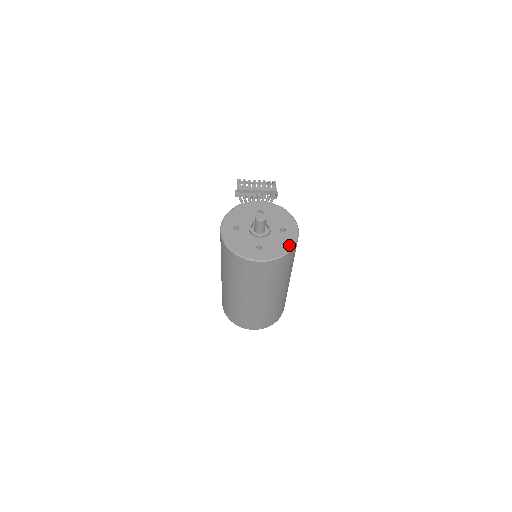
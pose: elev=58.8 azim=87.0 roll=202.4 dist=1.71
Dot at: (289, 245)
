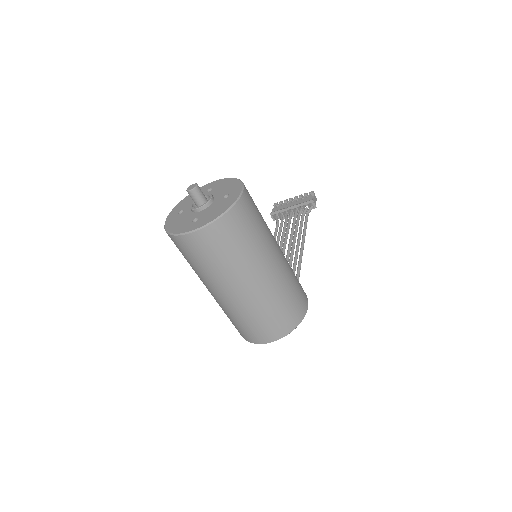
Dot at: (226, 207)
